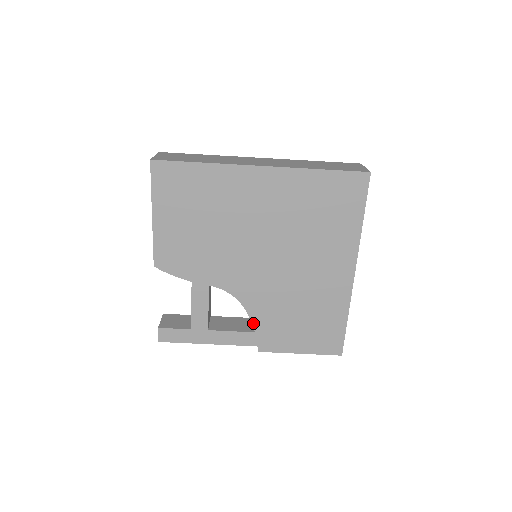
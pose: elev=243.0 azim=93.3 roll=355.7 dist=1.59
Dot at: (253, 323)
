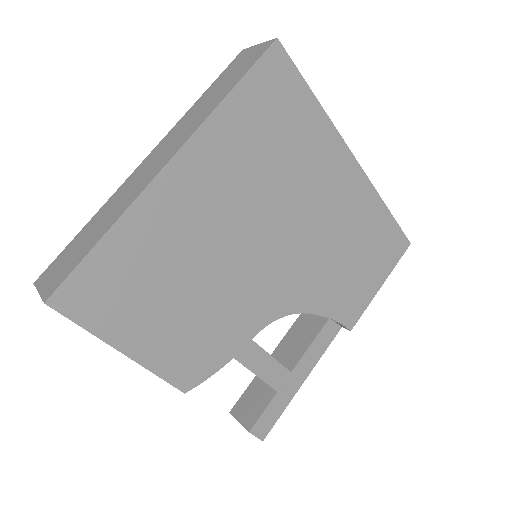
Dot at: (323, 315)
